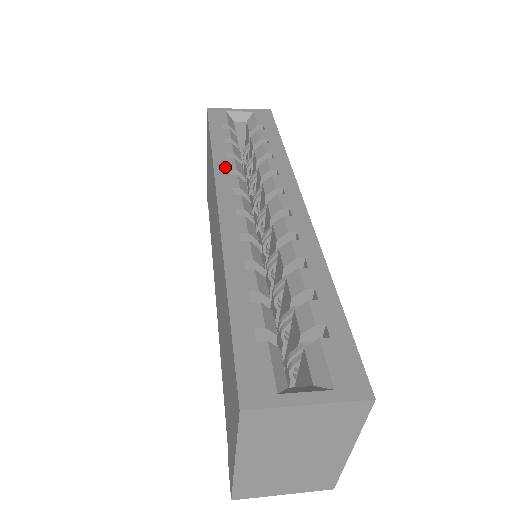
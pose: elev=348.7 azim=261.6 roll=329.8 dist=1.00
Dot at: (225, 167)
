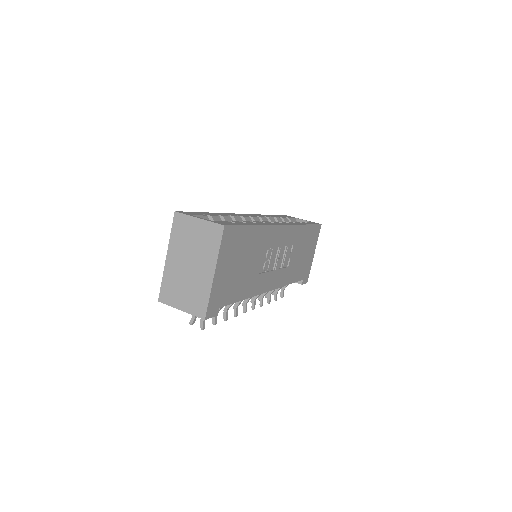
Dot at: (264, 216)
